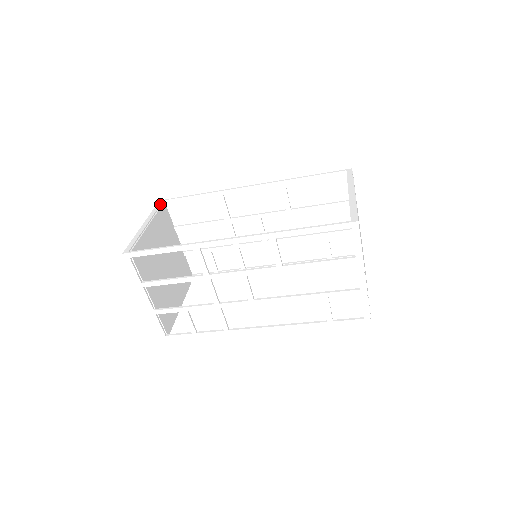
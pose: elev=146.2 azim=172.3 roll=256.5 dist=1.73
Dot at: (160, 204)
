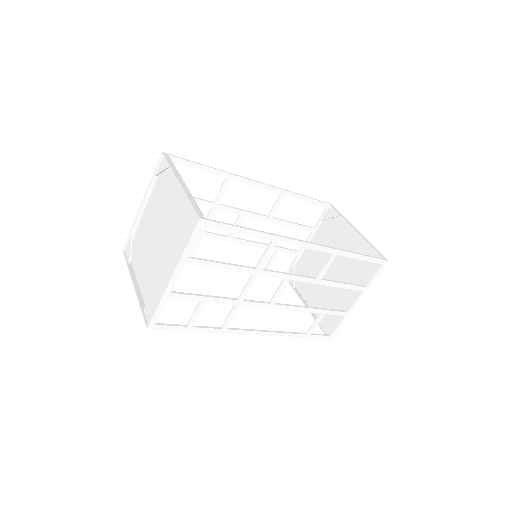
Dot at: occluded
